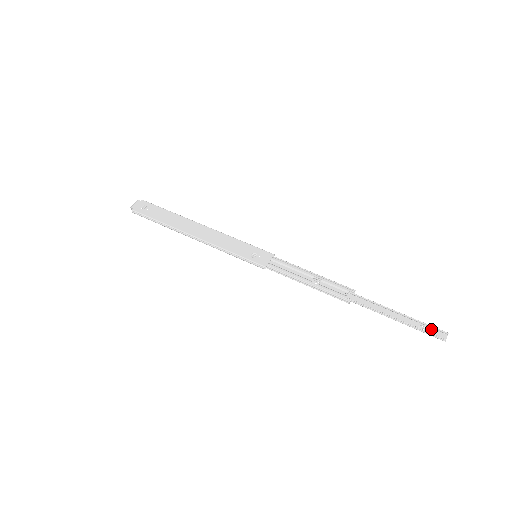
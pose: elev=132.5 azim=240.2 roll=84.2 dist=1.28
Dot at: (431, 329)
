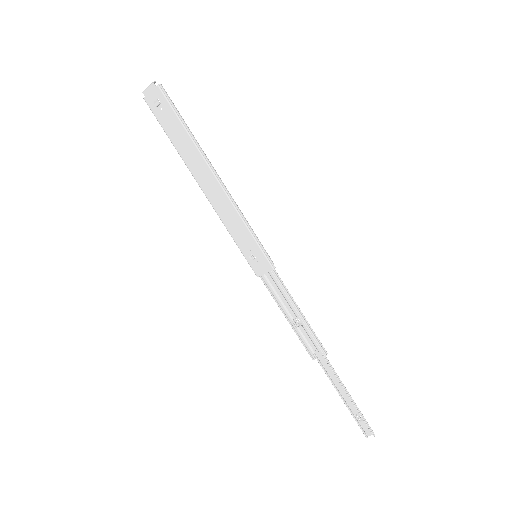
Dot at: (365, 423)
